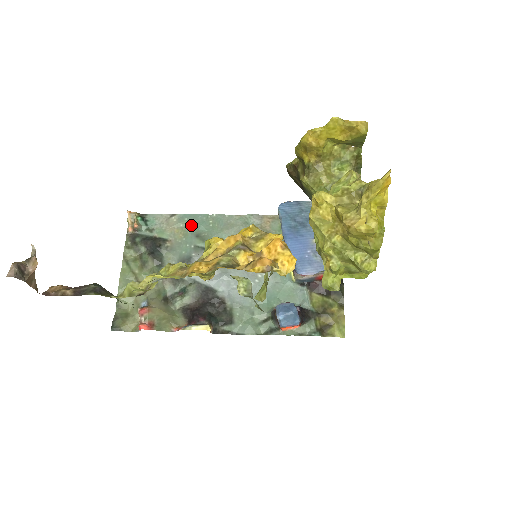
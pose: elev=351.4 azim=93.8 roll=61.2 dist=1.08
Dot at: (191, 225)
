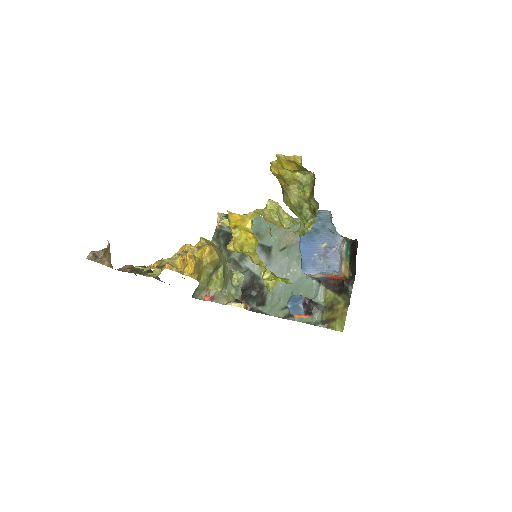
Dot at: (255, 225)
